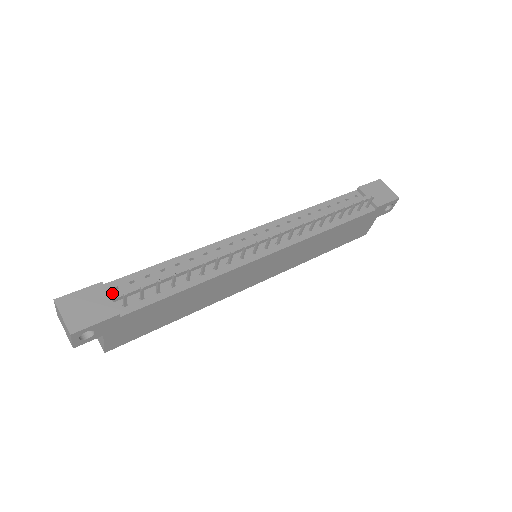
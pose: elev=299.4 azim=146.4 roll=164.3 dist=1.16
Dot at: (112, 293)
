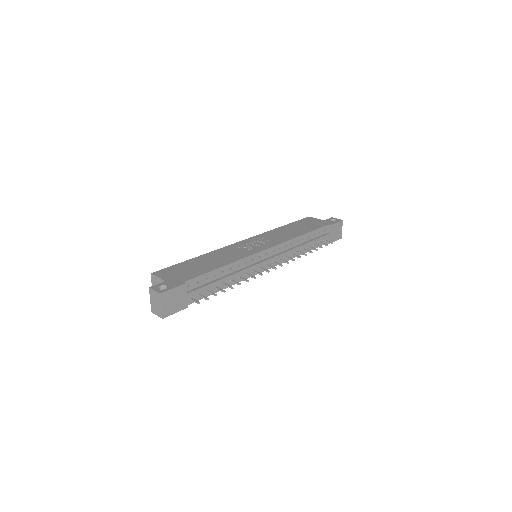
Dot at: (187, 289)
